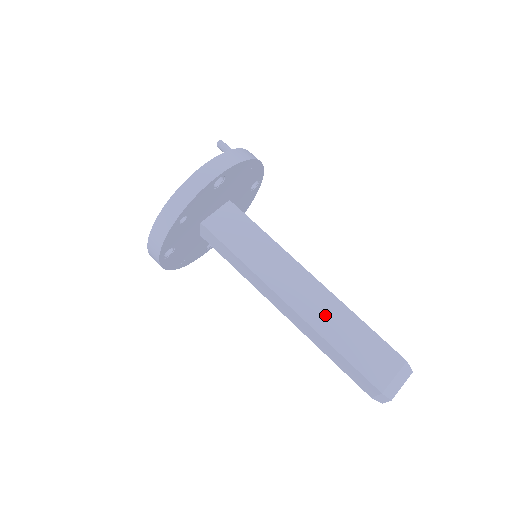
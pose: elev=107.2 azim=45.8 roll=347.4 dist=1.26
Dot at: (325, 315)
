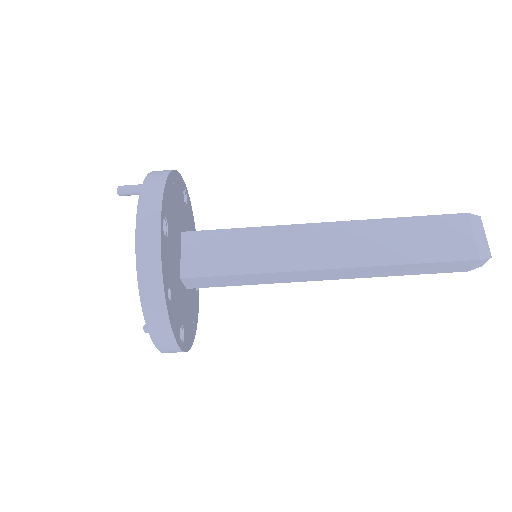
Dot at: (369, 245)
